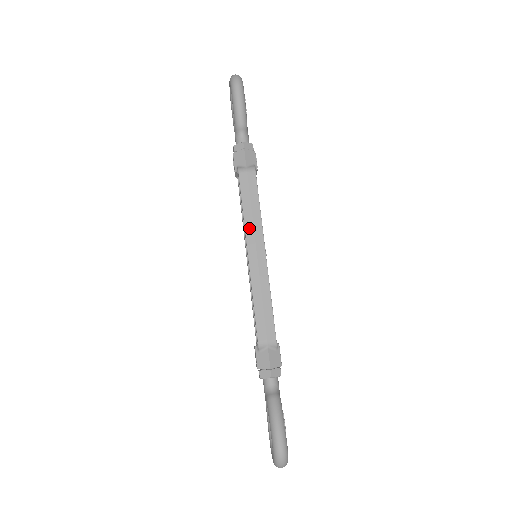
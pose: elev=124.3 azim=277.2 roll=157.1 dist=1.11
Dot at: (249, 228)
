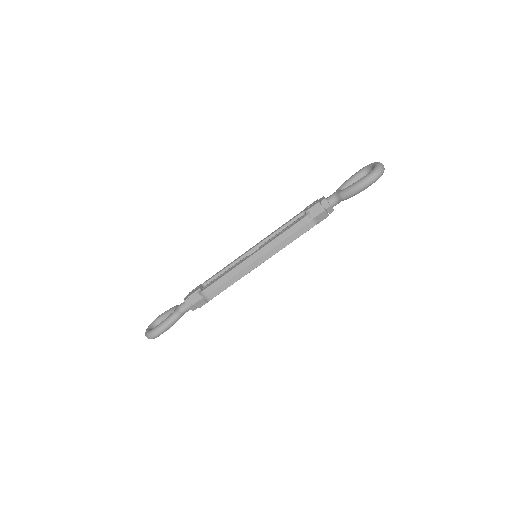
Dot at: (269, 246)
